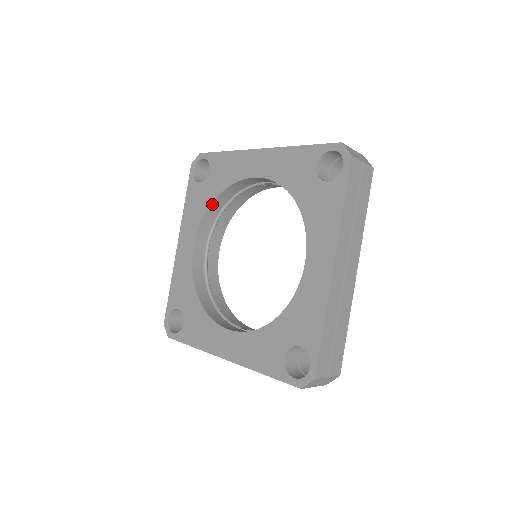
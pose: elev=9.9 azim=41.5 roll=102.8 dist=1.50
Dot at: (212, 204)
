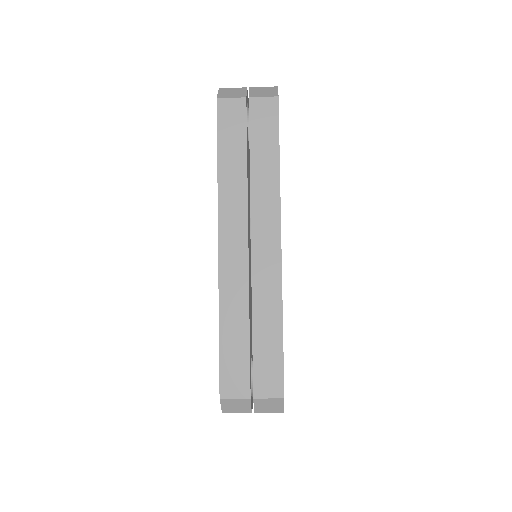
Dot at: occluded
